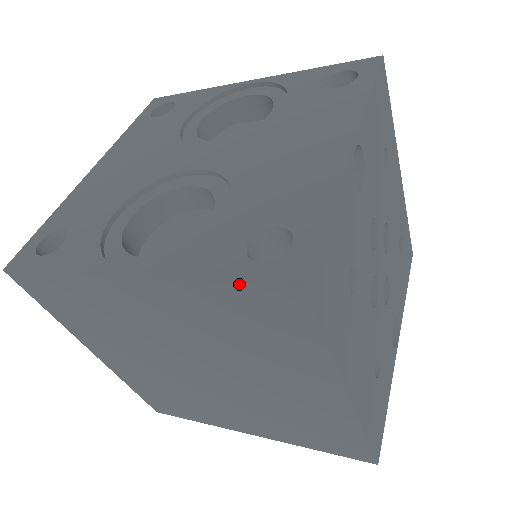
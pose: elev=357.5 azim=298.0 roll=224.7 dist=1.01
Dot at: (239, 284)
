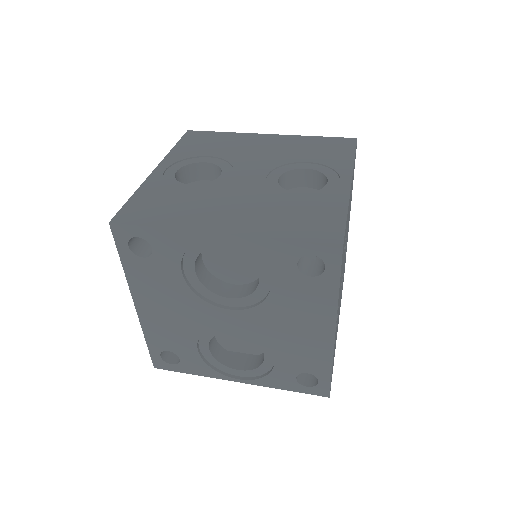
Dot at: (301, 392)
